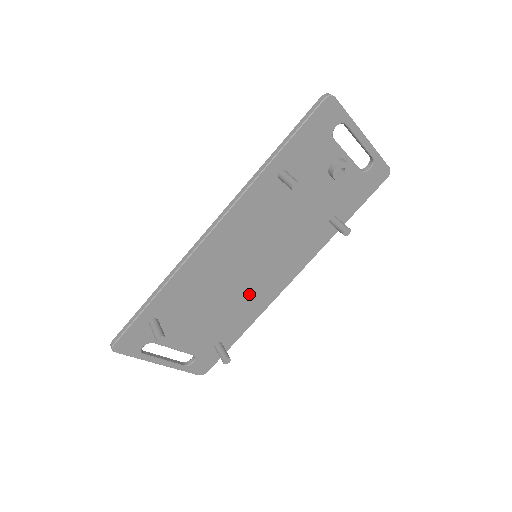
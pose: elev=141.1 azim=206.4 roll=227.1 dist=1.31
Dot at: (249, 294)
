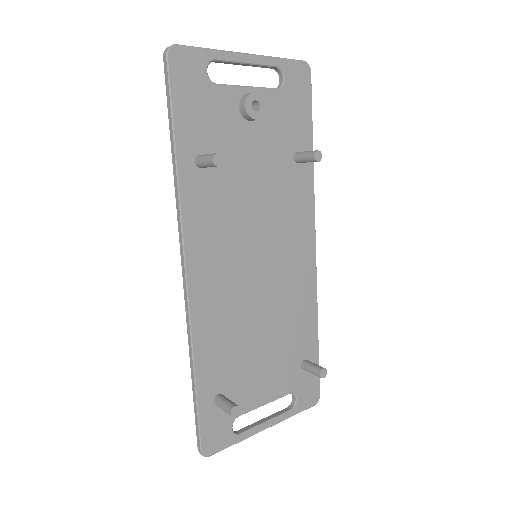
Dot at: (286, 295)
